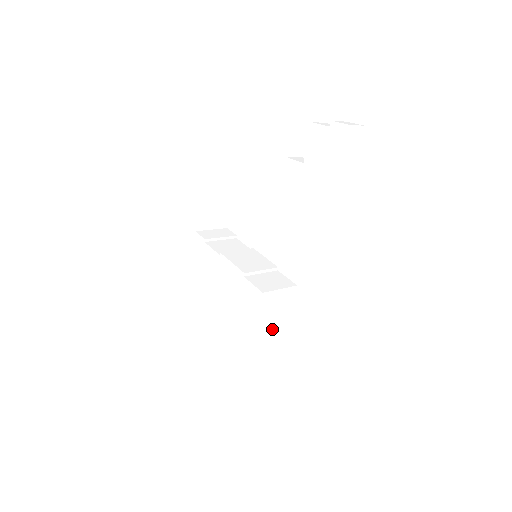
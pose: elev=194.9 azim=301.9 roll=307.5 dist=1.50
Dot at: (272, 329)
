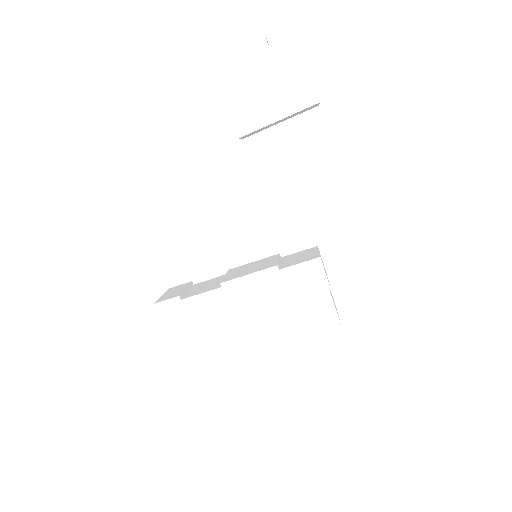
Dot at: occluded
